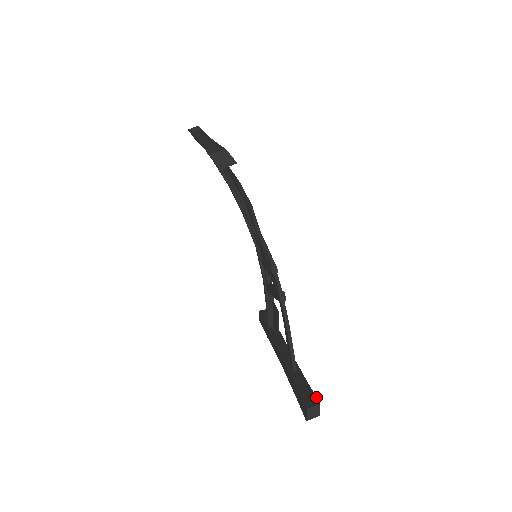
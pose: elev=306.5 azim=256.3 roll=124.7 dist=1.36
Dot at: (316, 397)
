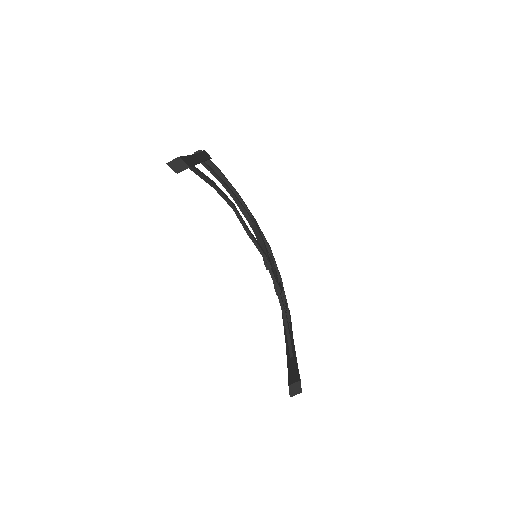
Dot at: (299, 375)
